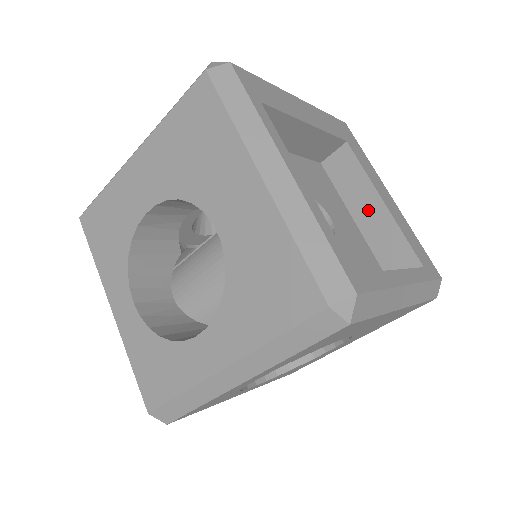
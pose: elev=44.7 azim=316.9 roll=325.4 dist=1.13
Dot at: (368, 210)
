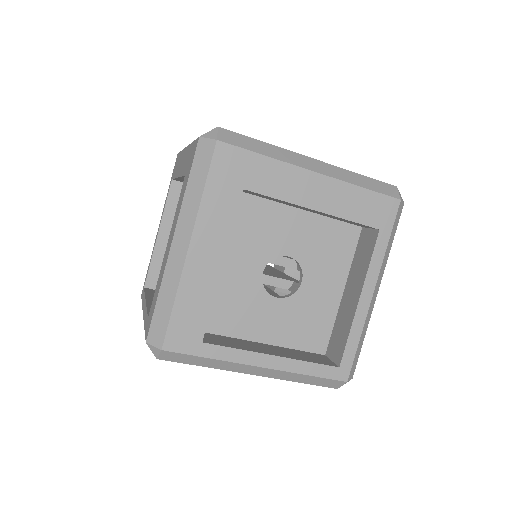
Dot at: occluded
